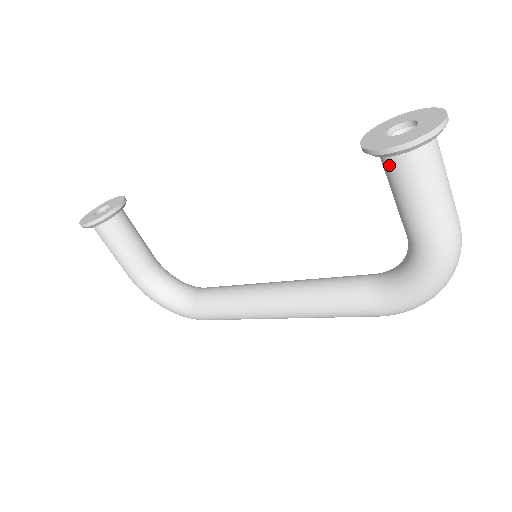
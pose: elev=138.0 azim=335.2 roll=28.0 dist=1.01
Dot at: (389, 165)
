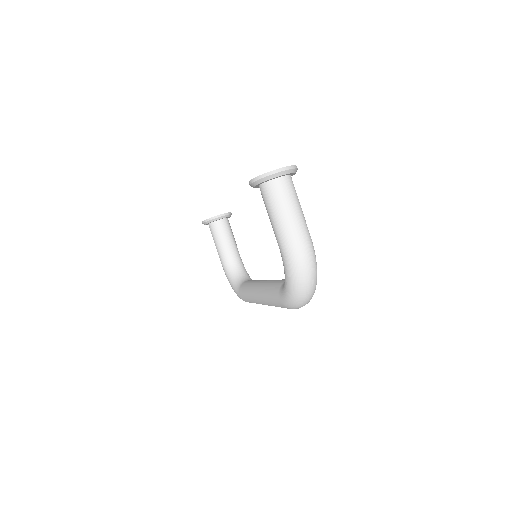
Dot at: occluded
